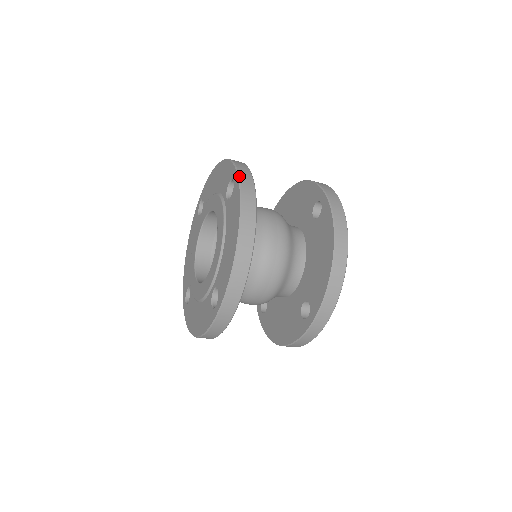
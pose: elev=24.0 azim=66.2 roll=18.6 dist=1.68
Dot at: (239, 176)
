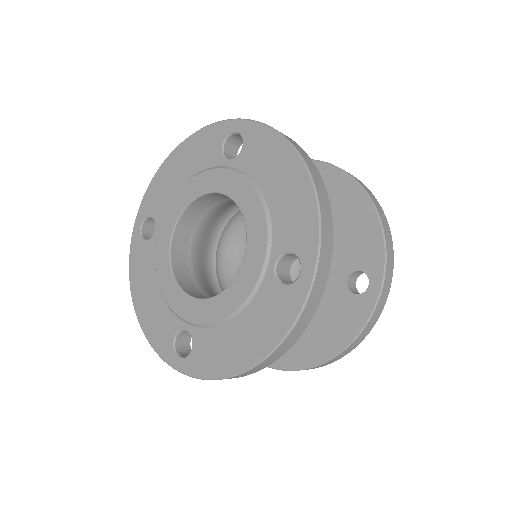
Dot at: (247, 119)
